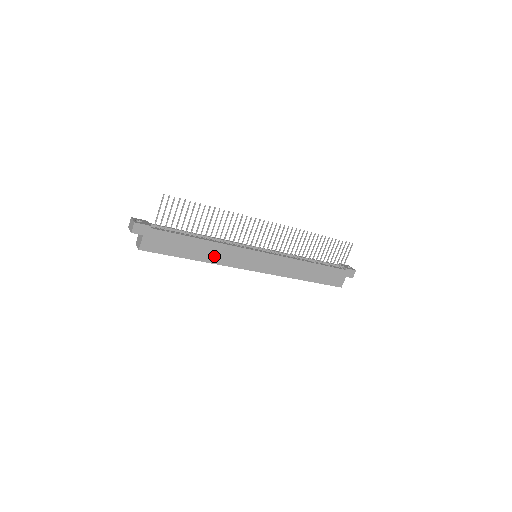
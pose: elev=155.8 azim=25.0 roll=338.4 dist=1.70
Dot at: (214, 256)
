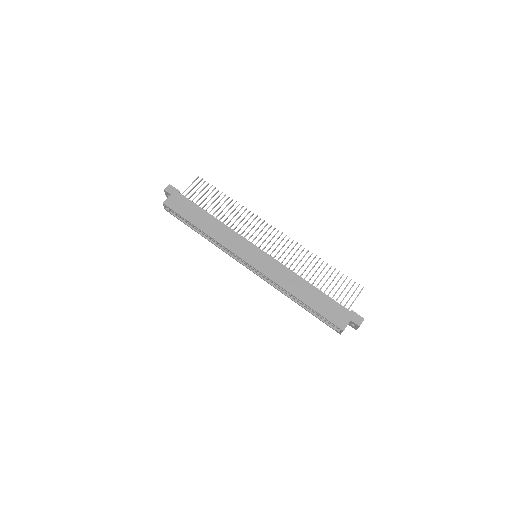
Dot at: (217, 234)
